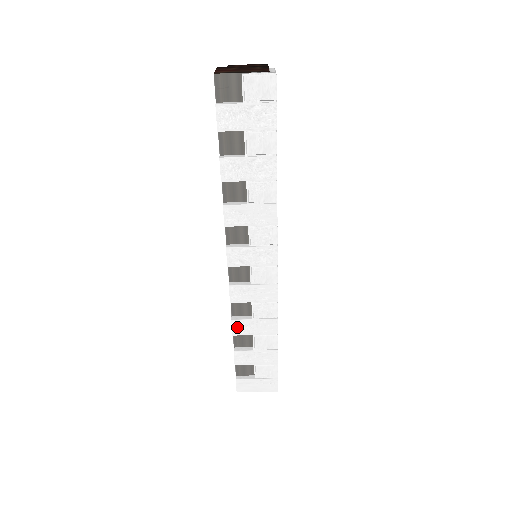
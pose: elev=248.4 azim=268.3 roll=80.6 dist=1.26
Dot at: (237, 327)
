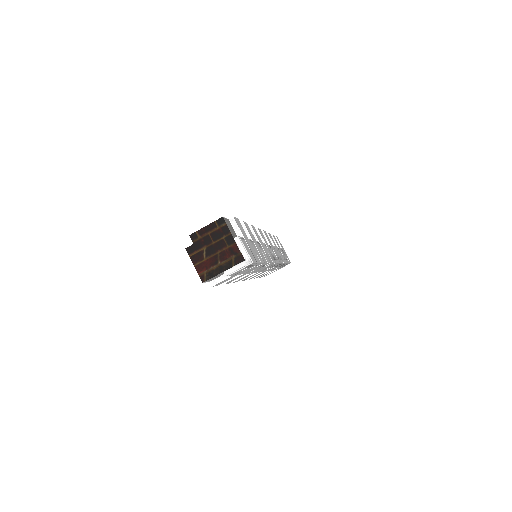
Dot at: occluded
